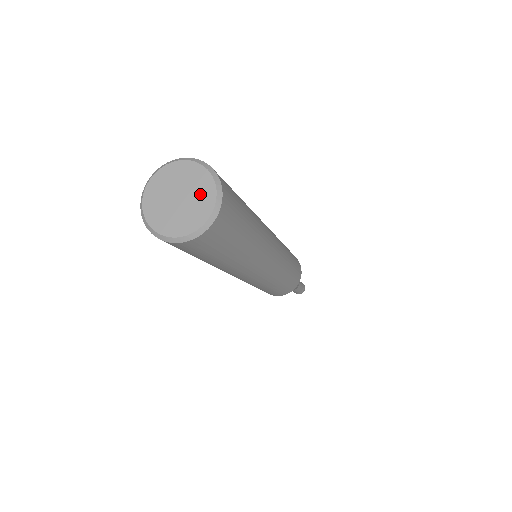
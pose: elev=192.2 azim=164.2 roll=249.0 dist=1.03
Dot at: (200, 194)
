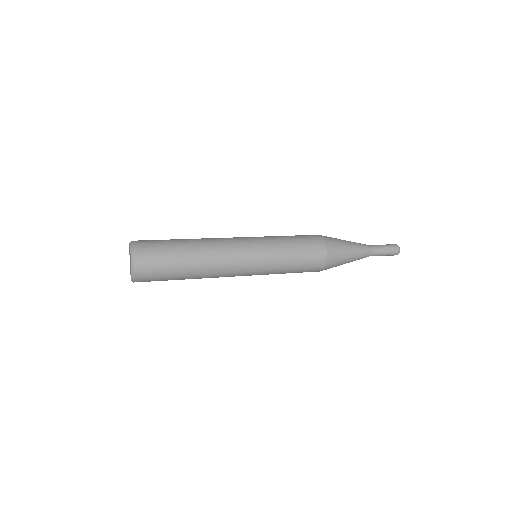
Dot at: (130, 261)
